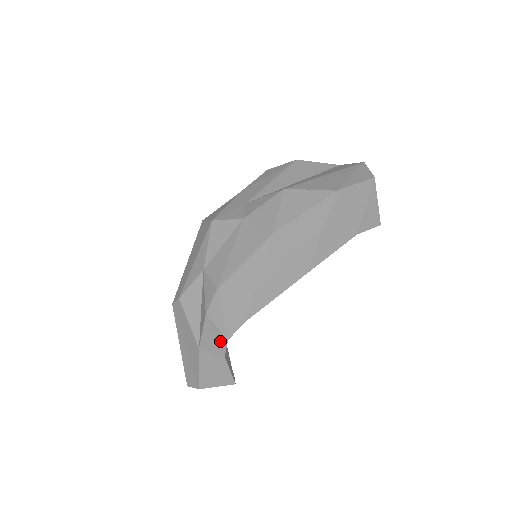
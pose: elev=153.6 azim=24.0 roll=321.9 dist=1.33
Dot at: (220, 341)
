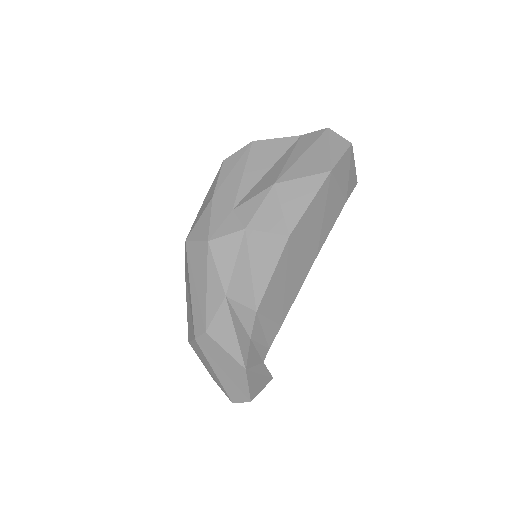
Dot at: (261, 353)
